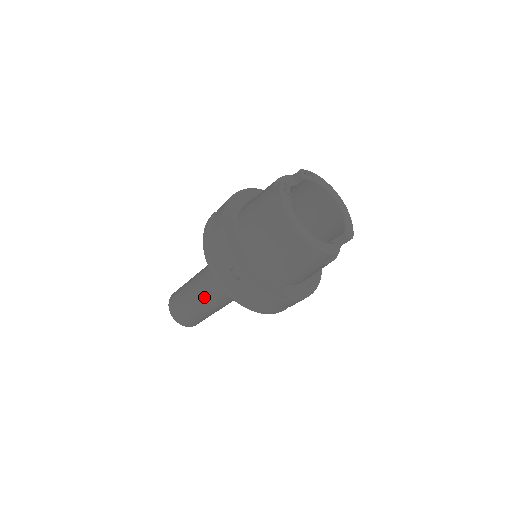
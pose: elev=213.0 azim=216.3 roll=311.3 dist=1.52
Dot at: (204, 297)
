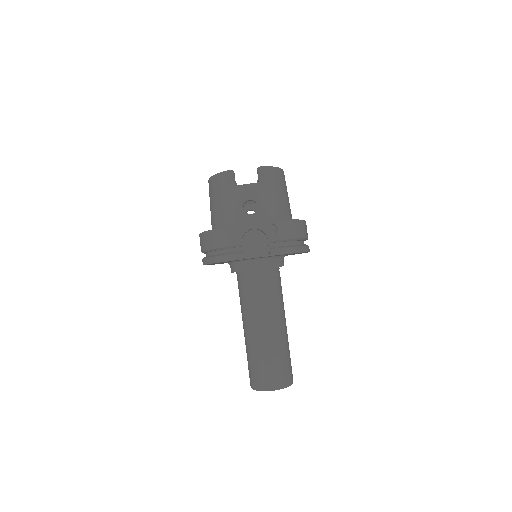
Dot at: (243, 325)
